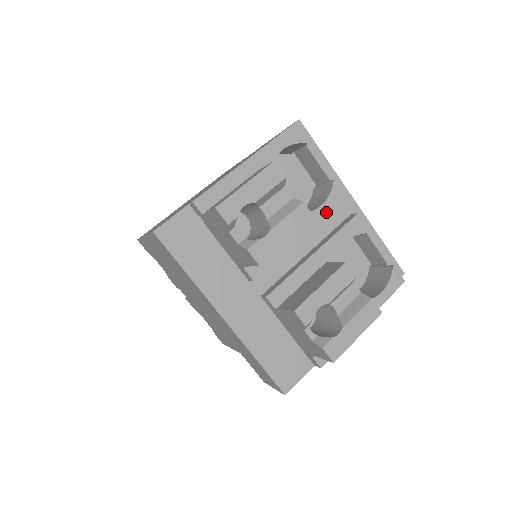
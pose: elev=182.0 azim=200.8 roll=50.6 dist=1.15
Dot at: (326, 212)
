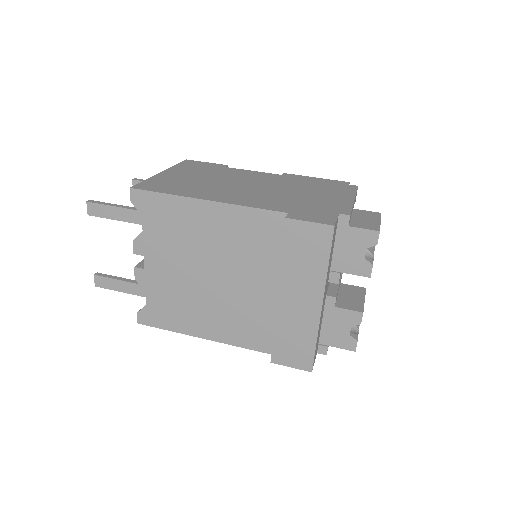
Dot at: occluded
